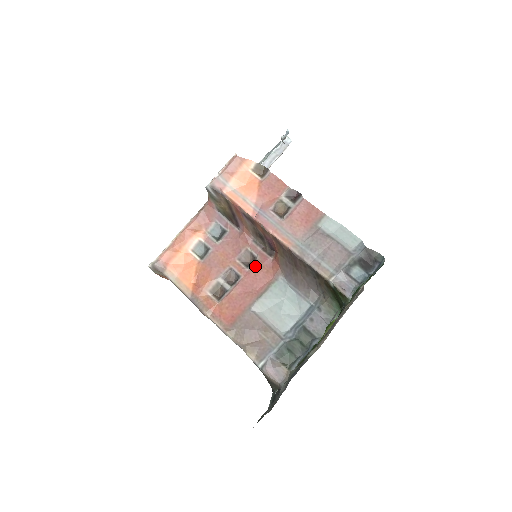
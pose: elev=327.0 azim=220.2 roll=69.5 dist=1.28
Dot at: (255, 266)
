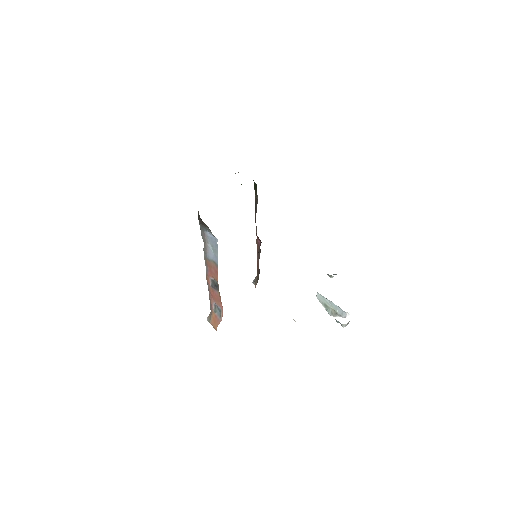
Dot at: occluded
